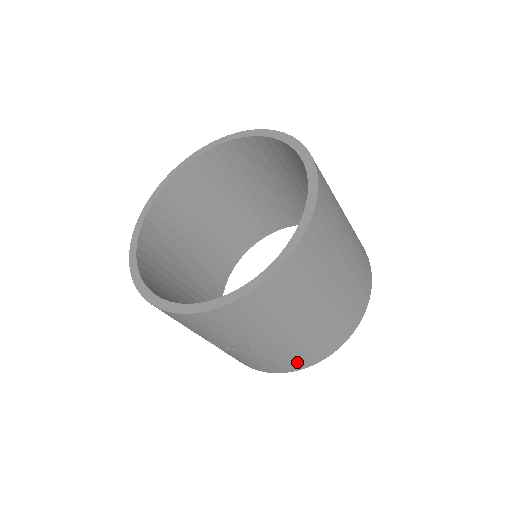
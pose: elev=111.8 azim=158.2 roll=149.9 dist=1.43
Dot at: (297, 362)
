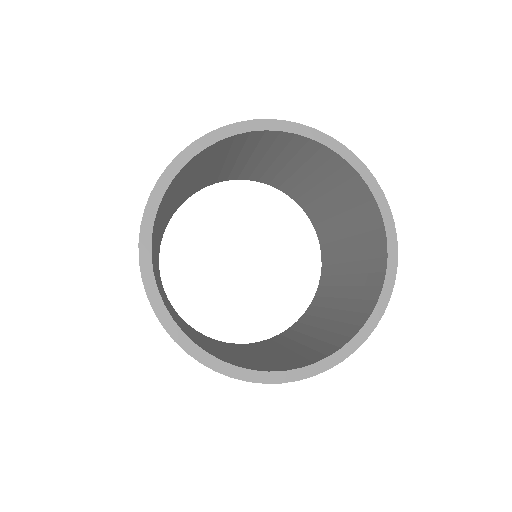
Dot at: occluded
